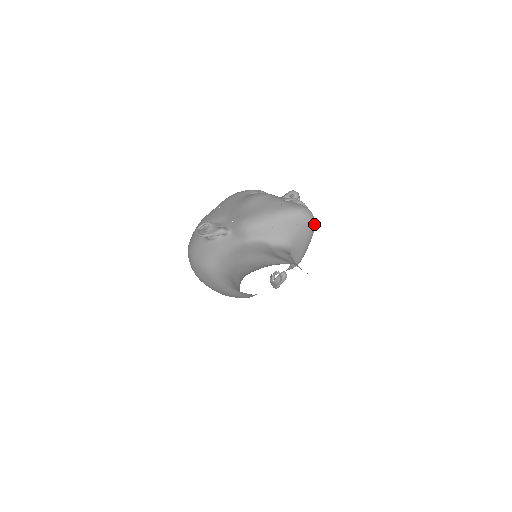
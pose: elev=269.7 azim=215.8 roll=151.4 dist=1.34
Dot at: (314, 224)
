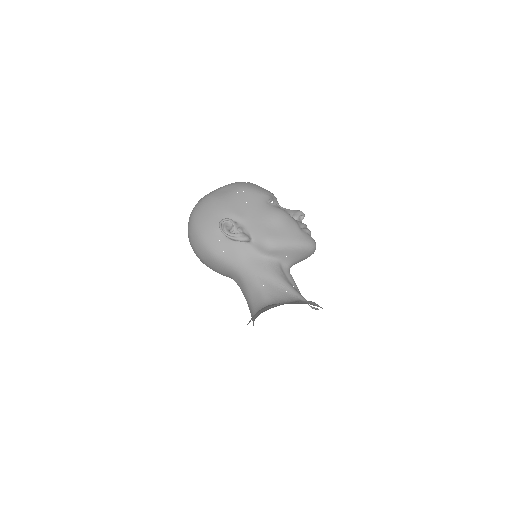
Dot at: (313, 253)
